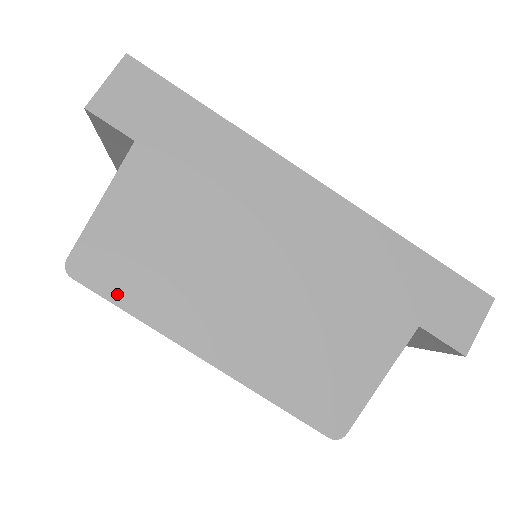
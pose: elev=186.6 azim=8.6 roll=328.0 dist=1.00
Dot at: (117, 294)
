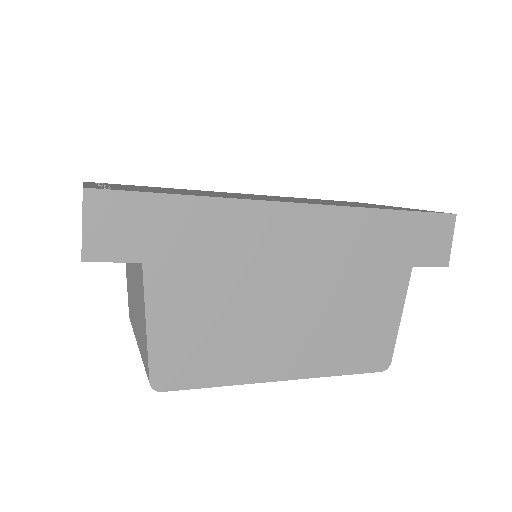
Dot at: (201, 380)
